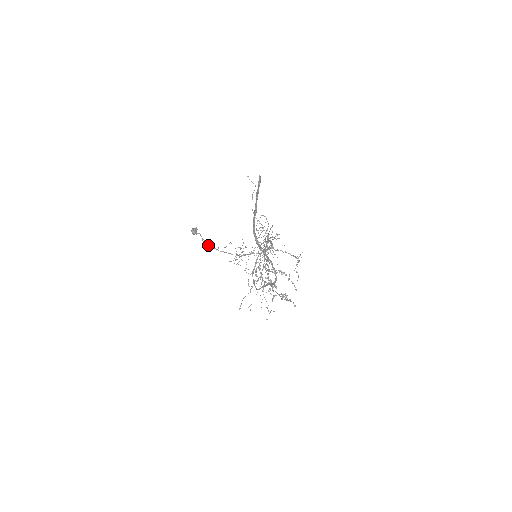
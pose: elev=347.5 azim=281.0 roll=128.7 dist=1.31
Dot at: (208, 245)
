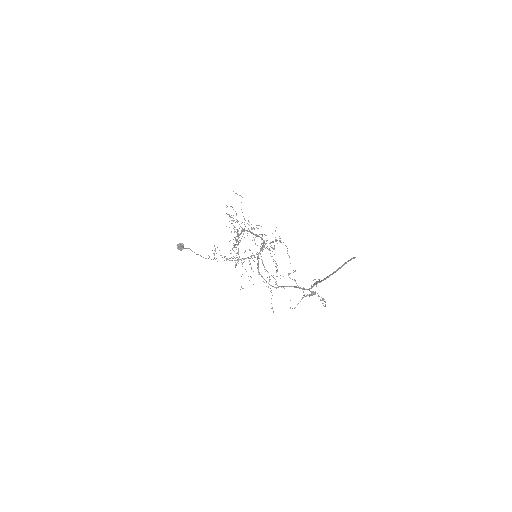
Dot at: (205, 258)
